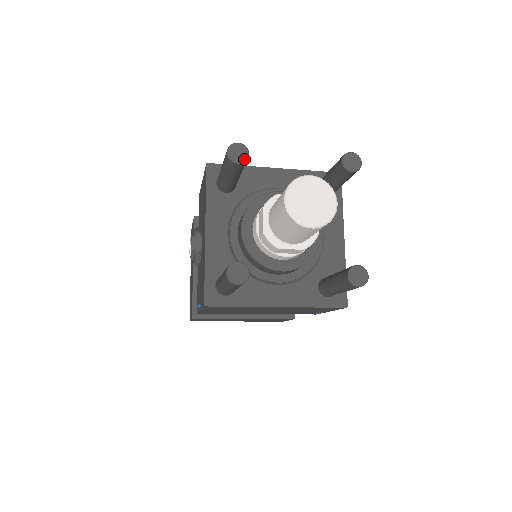
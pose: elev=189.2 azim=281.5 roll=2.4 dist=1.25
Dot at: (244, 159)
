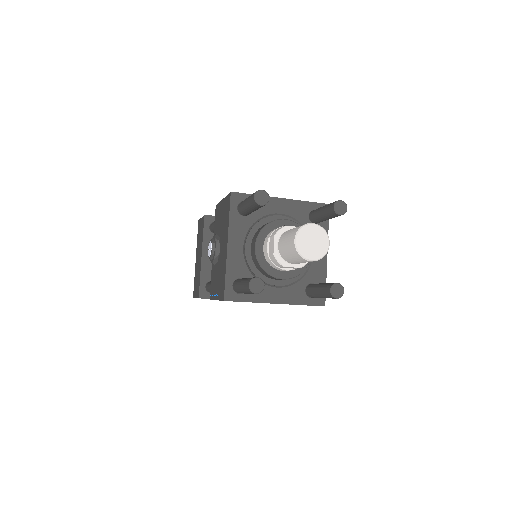
Dot at: (266, 203)
